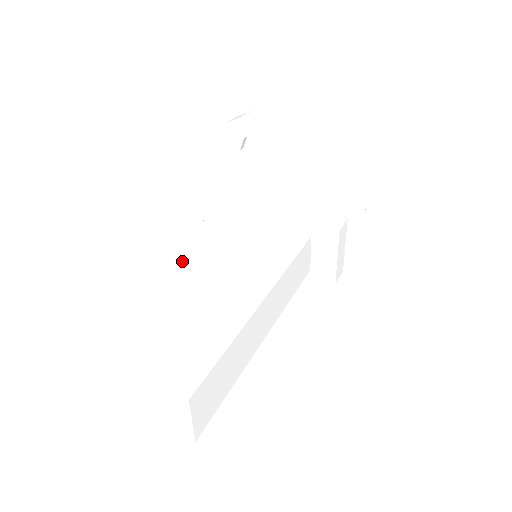
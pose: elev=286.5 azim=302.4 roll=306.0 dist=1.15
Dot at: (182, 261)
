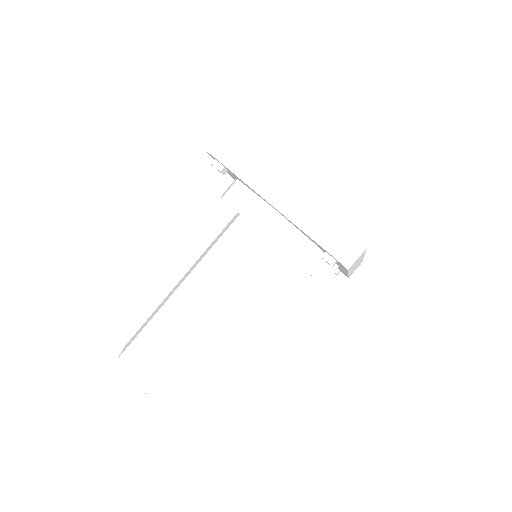
Dot at: (171, 301)
